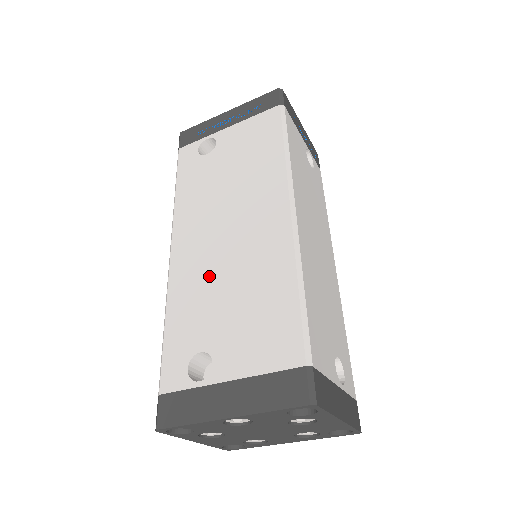
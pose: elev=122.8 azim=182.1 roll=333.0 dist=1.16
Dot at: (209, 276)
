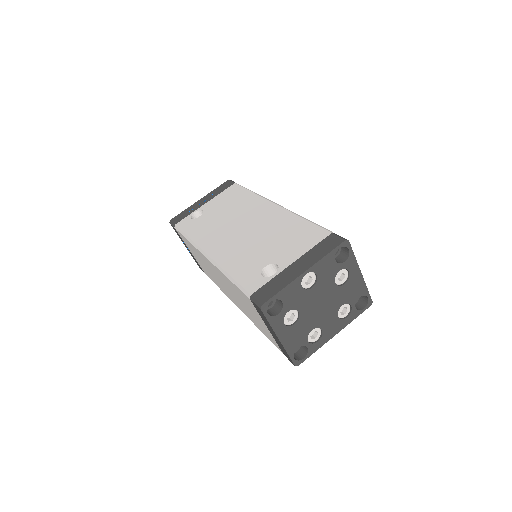
Dot at: (244, 245)
